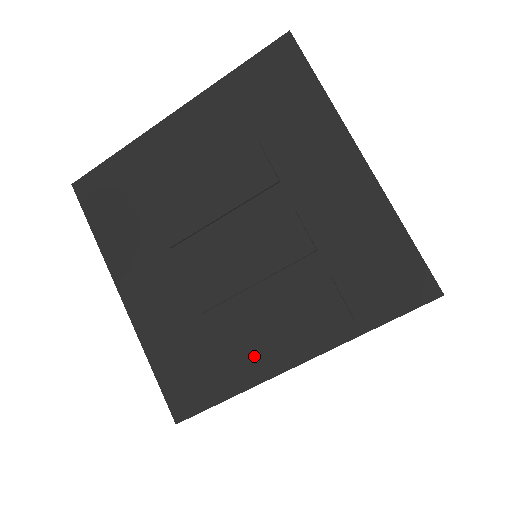
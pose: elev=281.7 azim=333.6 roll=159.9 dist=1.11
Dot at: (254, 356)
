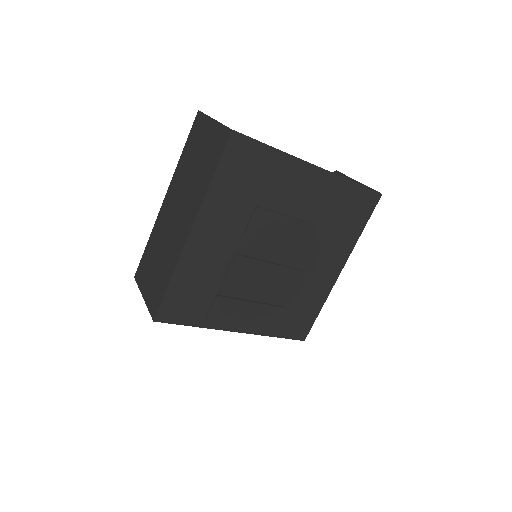
Dot at: (227, 317)
